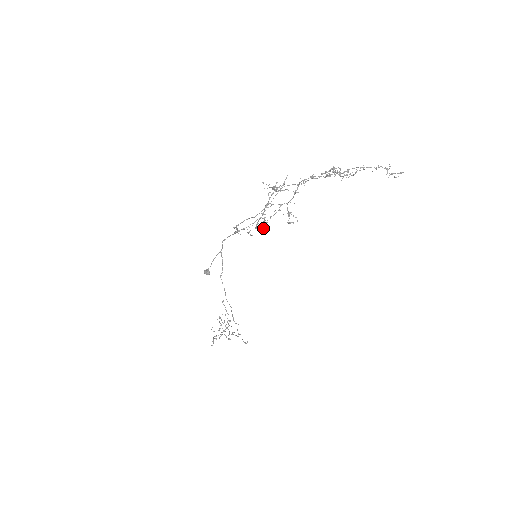
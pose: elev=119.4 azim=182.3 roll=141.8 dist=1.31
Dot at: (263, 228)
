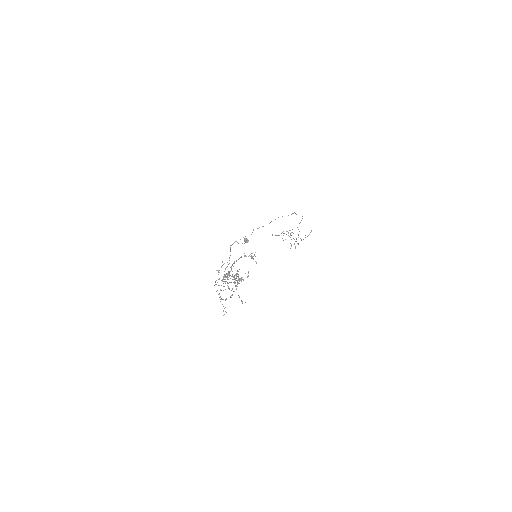
Dot at: (241, 277)
